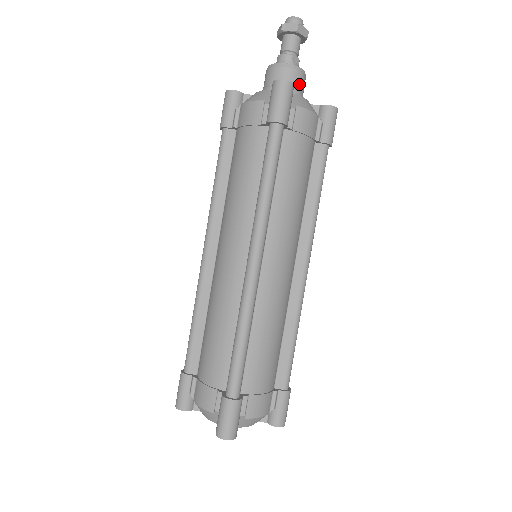
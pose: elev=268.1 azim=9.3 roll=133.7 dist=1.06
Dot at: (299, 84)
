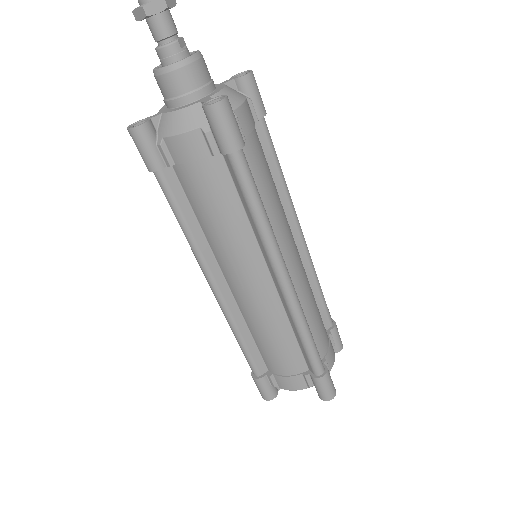
Dot at: (206, 73)
